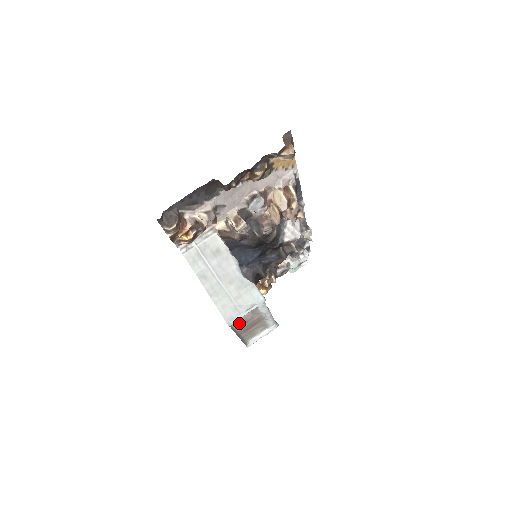
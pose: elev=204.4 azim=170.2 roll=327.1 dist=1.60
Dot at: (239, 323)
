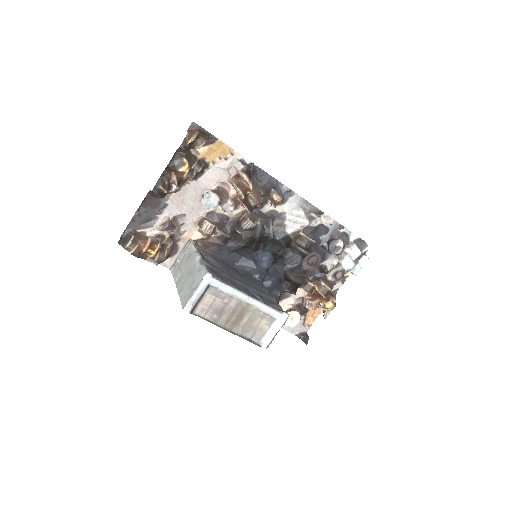
Dot at: (210, 312)
